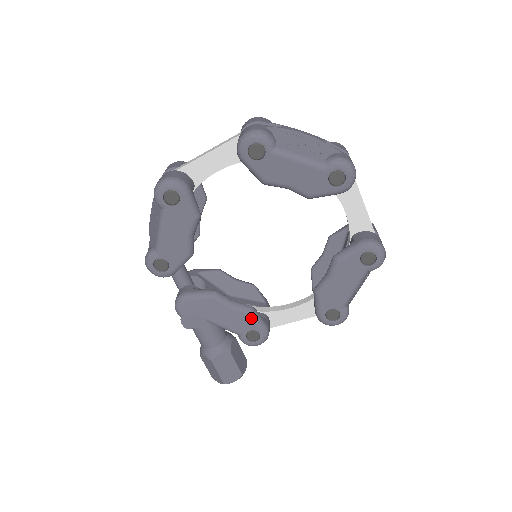
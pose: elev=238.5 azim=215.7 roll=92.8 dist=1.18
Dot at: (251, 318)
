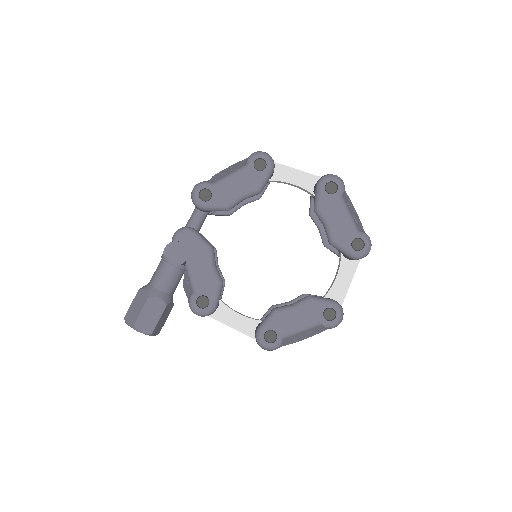
Dot at: (216, 287)
